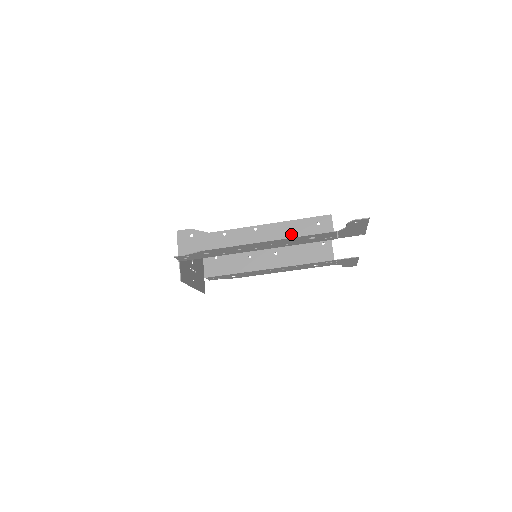
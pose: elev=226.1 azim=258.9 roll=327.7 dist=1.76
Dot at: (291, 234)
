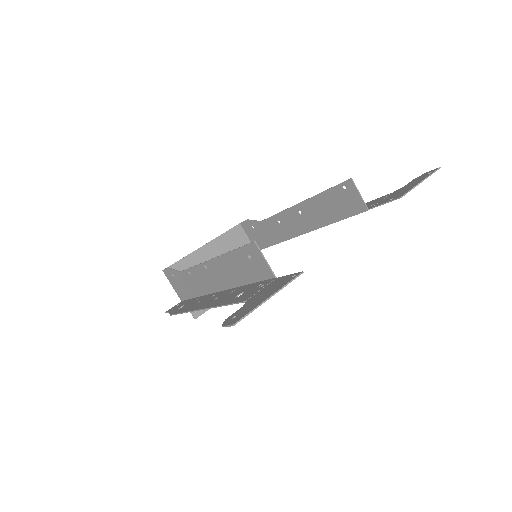
Dot at: (234, 272)
